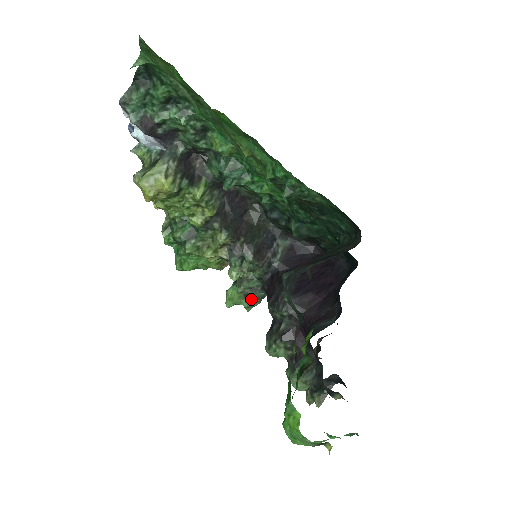
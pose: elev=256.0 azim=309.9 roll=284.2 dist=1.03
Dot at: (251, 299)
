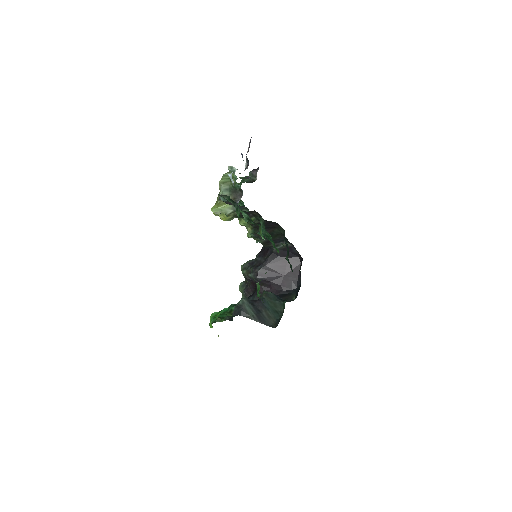
Dot at: occluded
